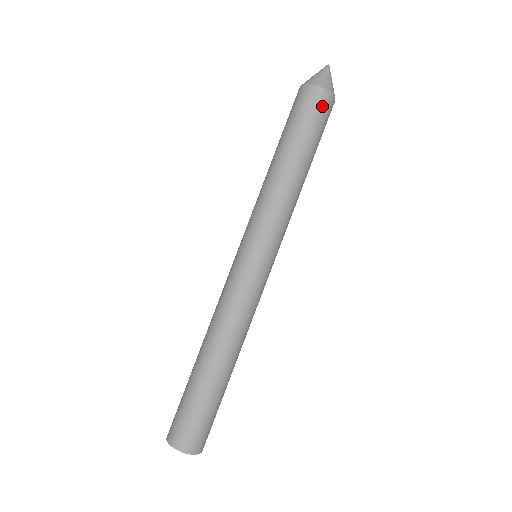
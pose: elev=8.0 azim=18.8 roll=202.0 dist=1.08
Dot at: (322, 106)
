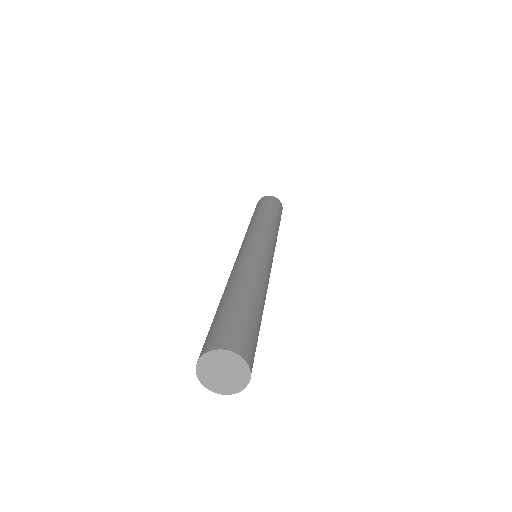
Dot at: (281, 207)
